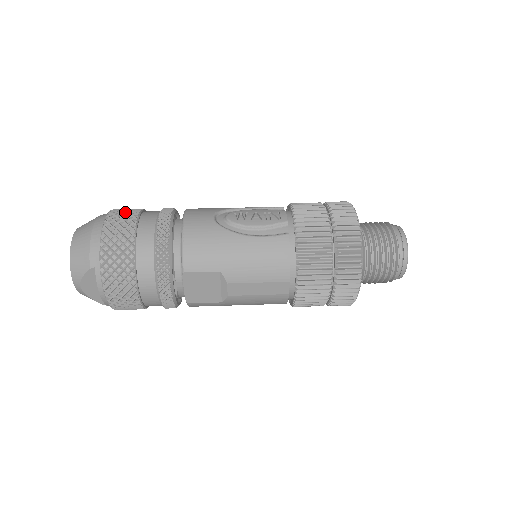
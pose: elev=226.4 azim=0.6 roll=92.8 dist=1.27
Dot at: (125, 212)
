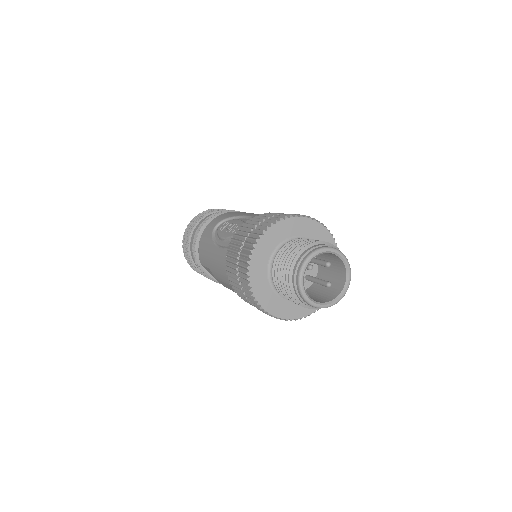
Dot at: (202, 214)
